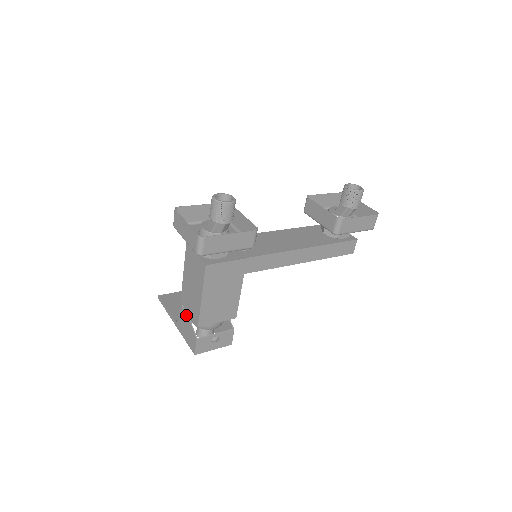
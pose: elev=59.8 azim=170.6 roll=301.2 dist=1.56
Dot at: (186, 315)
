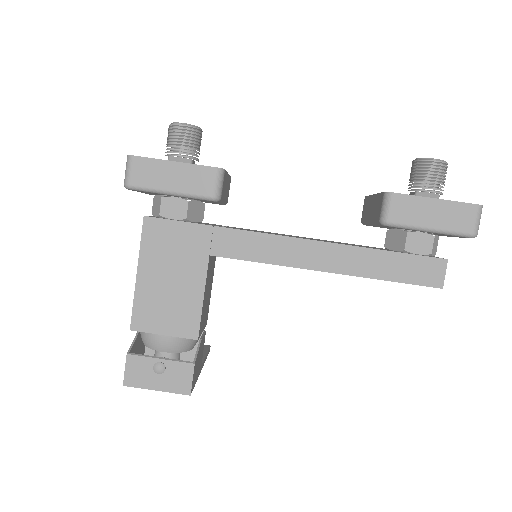
Dot at: occluded
